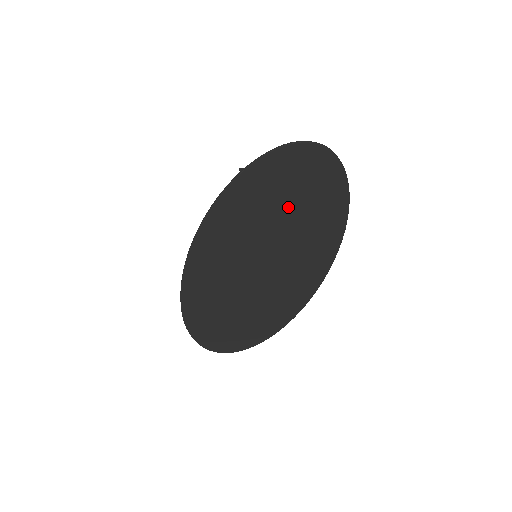
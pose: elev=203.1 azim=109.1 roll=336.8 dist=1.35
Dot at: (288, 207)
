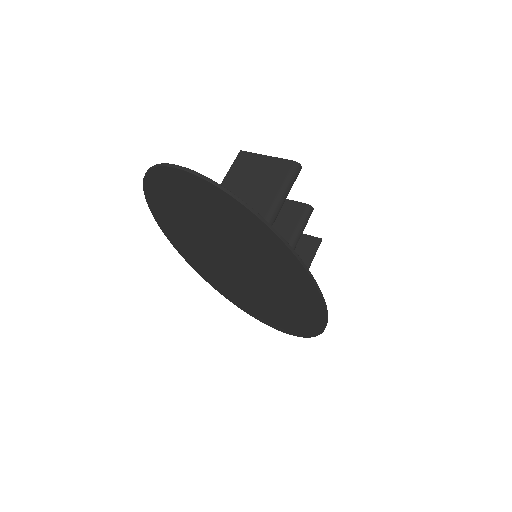
Dot at: (214, 226)
